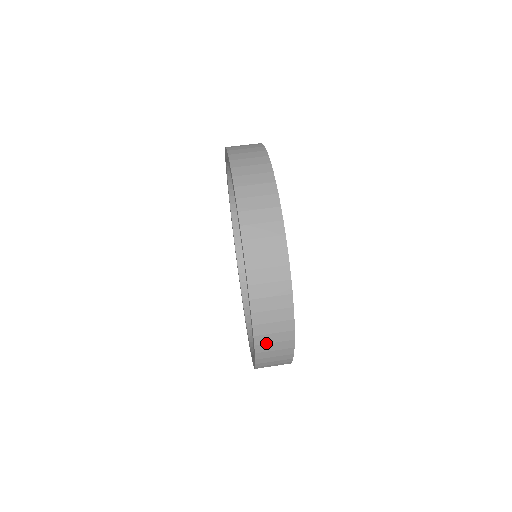
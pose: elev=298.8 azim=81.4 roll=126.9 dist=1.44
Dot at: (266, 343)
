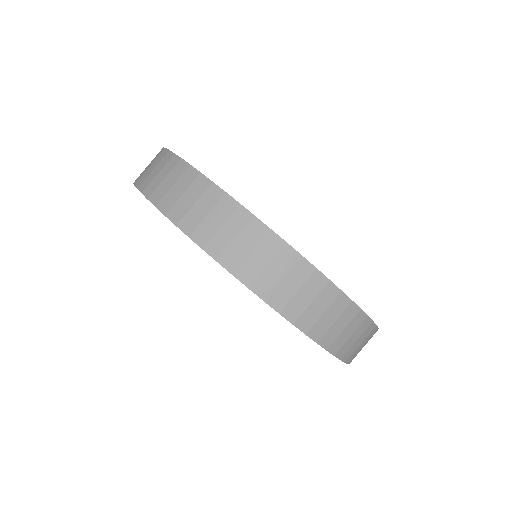
Dot at: (349, 348)
